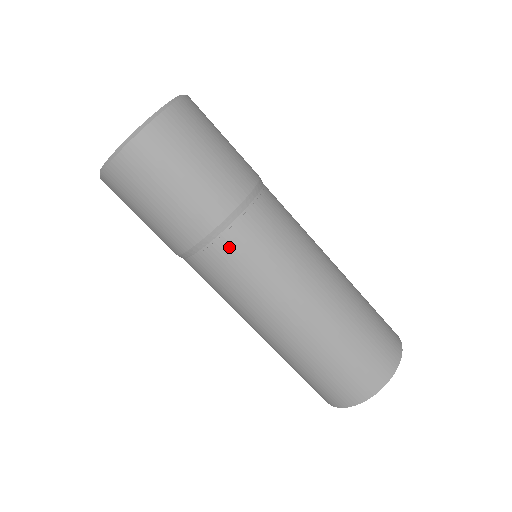
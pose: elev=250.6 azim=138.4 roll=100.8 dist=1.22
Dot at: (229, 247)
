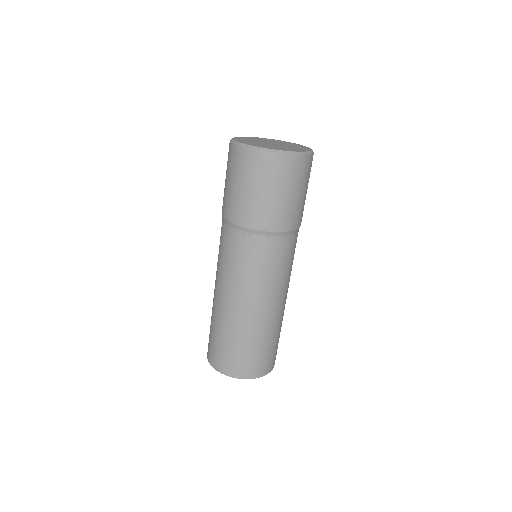
Dot at: (266, 246)
